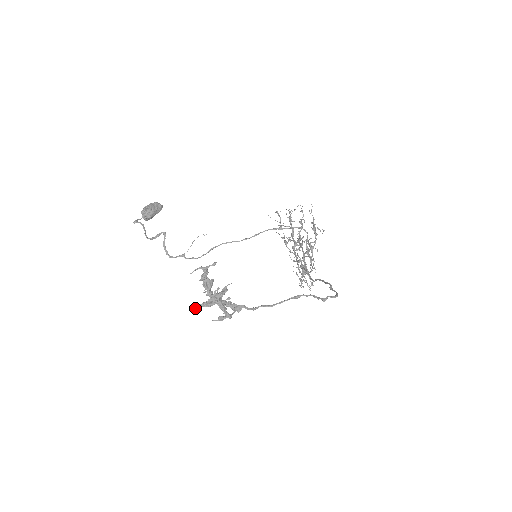
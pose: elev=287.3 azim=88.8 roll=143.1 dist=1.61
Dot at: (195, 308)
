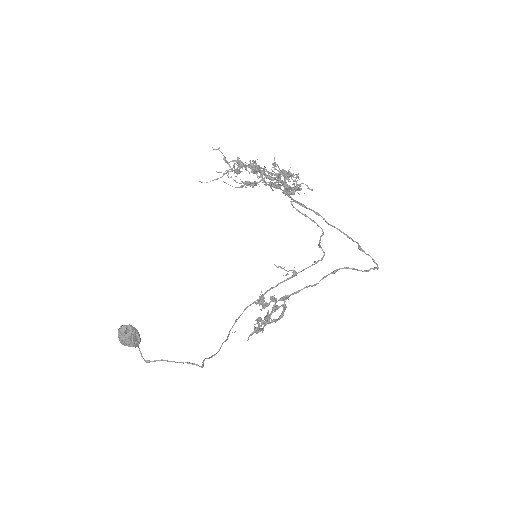
Dot at: occluded
